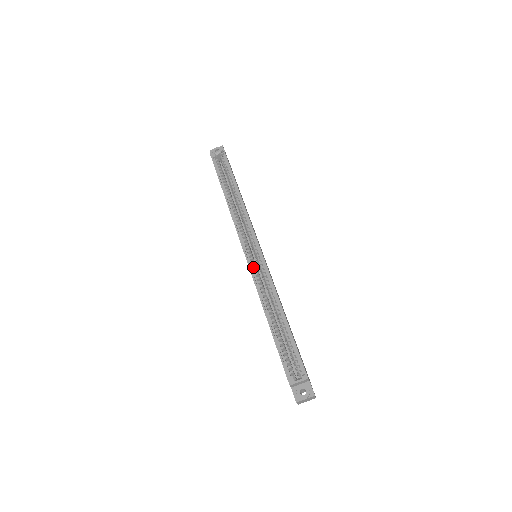
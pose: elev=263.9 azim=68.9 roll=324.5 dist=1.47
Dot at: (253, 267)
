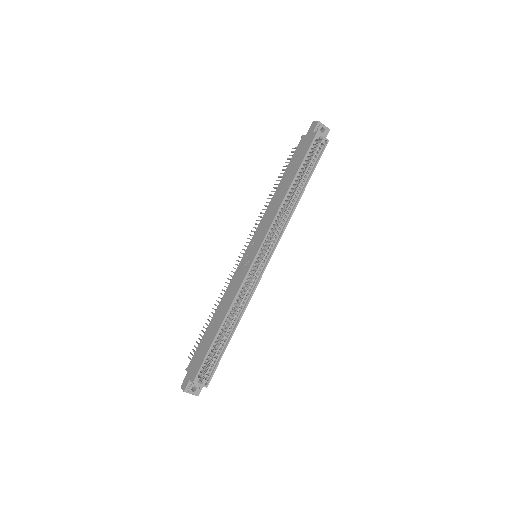
Dot at: (249, 273)
